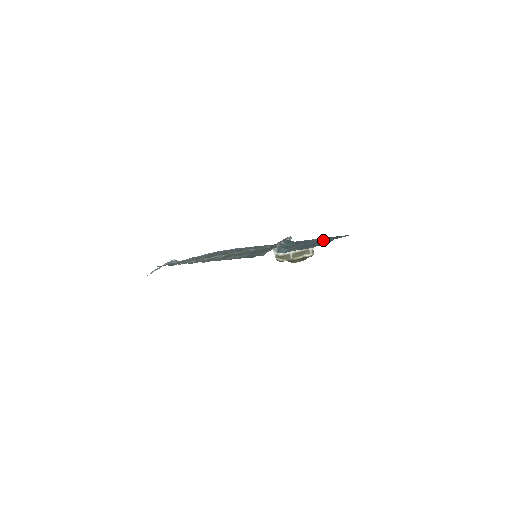
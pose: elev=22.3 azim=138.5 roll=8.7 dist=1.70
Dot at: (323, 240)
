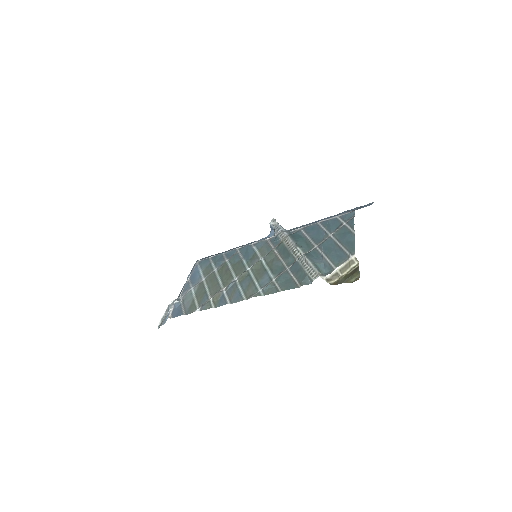
Dot at: (338, 230)
